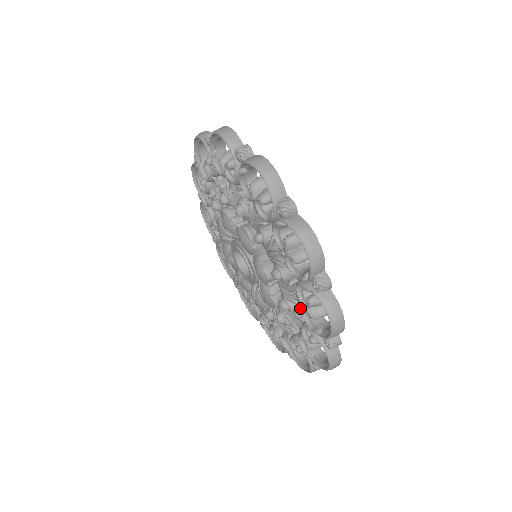
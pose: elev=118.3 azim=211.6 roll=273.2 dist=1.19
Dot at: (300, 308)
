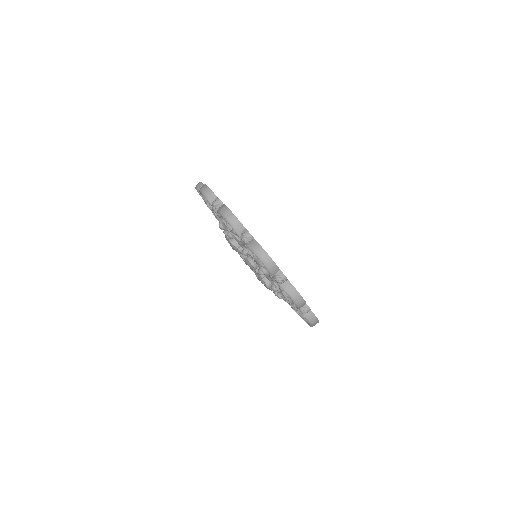
Dot at: occluded
